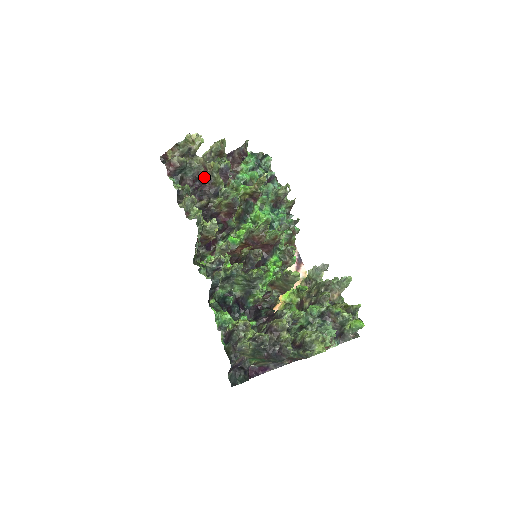
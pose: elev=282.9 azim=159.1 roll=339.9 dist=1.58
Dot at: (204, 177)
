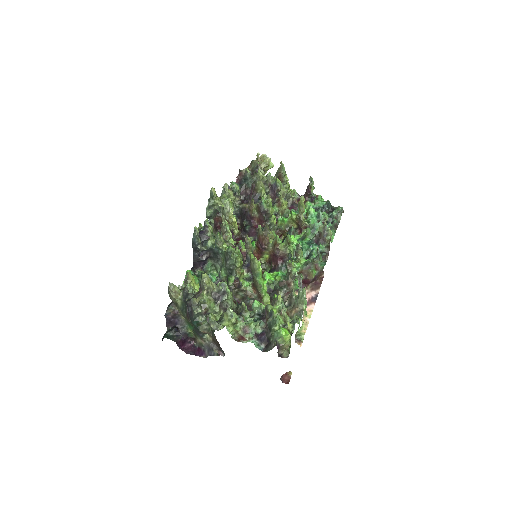
Dot at: (252, 184)
